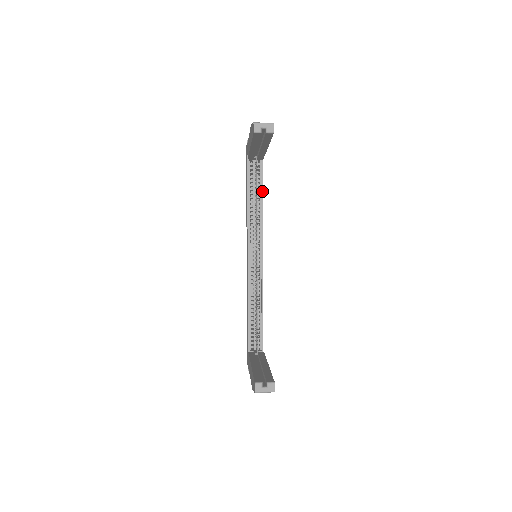
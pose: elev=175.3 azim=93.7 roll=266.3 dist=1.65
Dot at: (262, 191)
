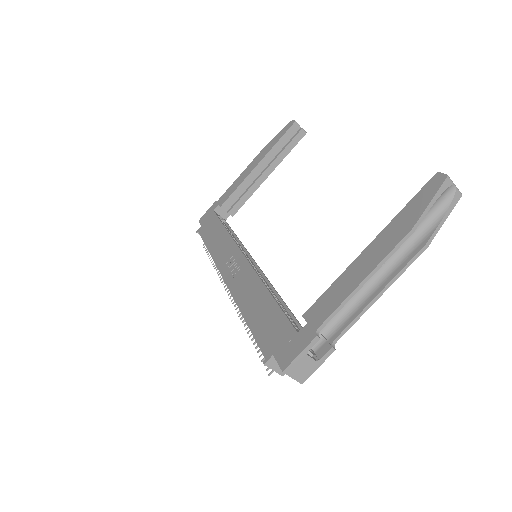
Dot at: (235, 234)
